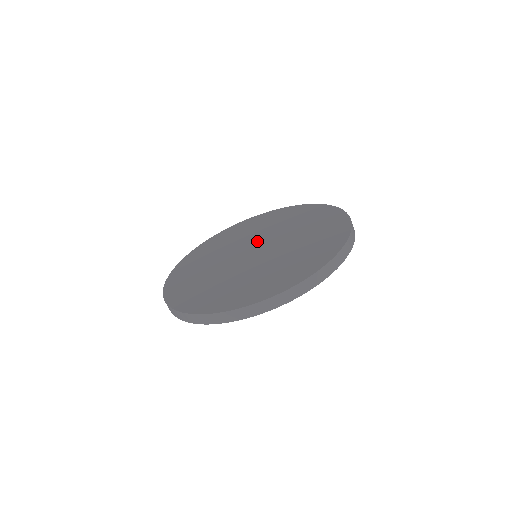
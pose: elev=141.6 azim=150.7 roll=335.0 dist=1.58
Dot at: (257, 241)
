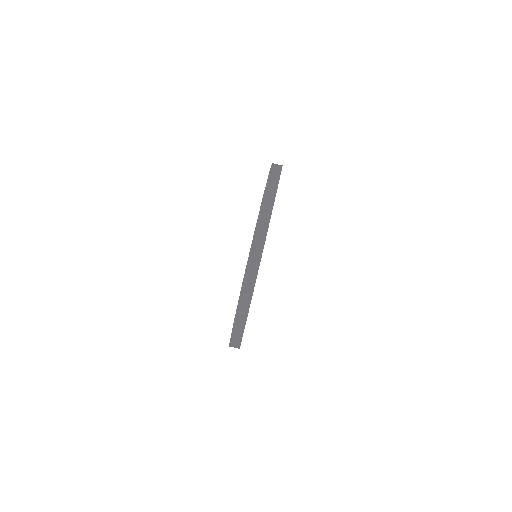
Dot at: occluded
